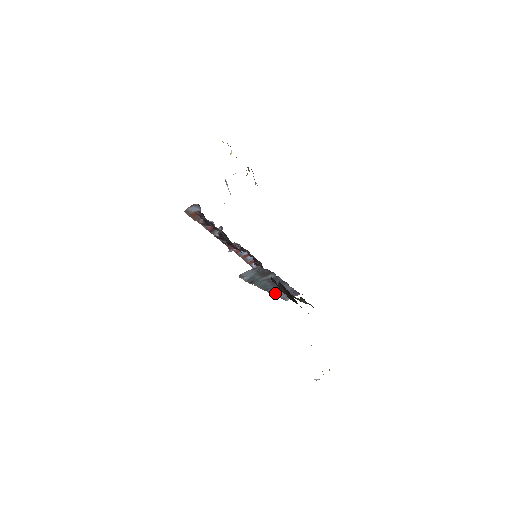
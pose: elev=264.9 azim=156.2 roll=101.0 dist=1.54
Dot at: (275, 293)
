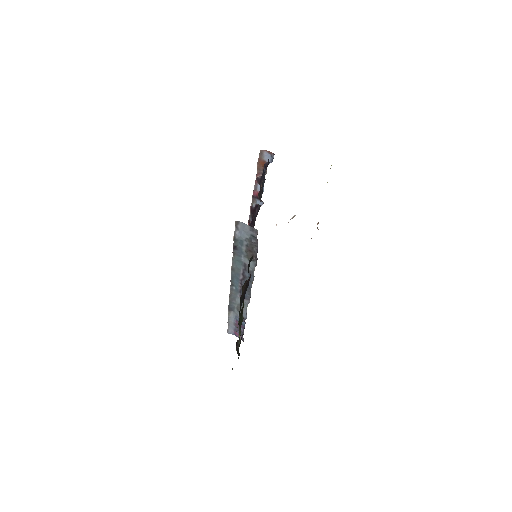
Dot at: (232, 302)
